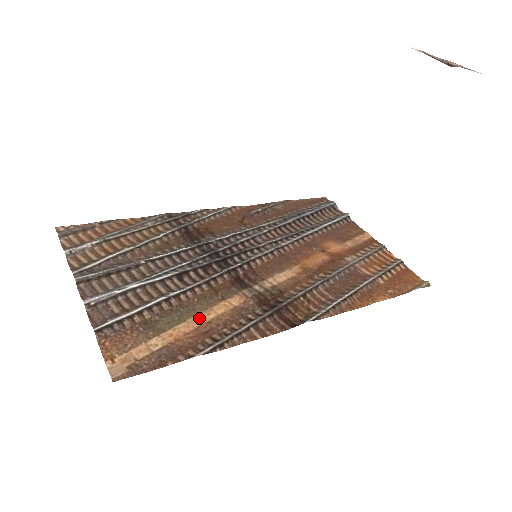
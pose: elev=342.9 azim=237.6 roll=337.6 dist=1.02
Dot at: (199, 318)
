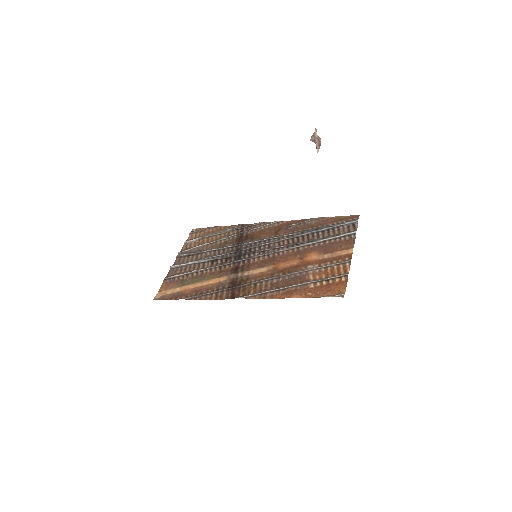
Dot at: (200, 283)
